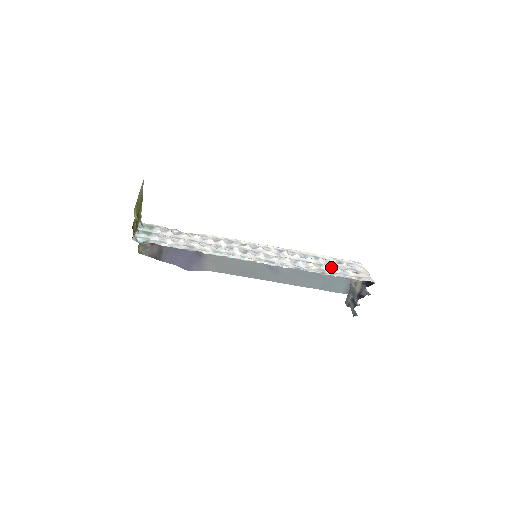
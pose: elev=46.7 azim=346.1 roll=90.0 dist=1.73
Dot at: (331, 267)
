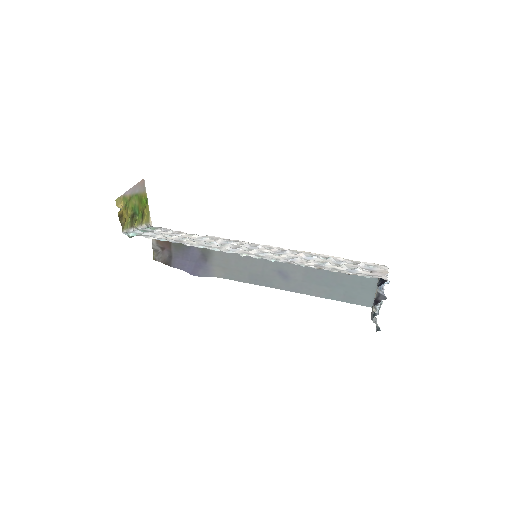
Dot at: (338, 265)
